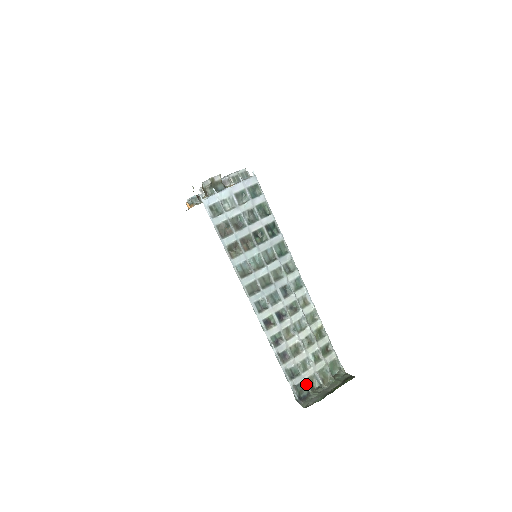
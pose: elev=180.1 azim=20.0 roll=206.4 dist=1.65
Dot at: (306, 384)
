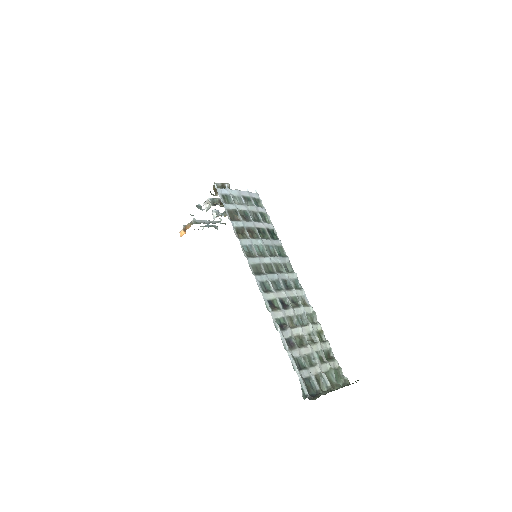
Dot at: (314, 379)
